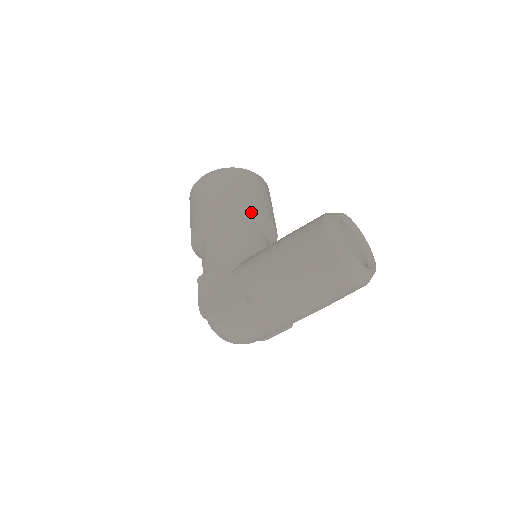
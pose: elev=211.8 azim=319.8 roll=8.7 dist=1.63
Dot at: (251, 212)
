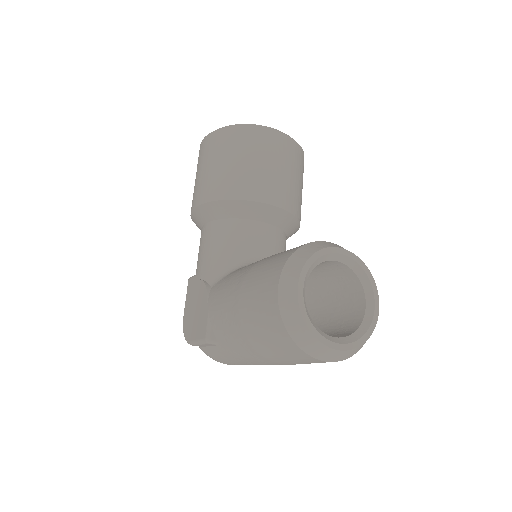
Dot at: (247, 200)
